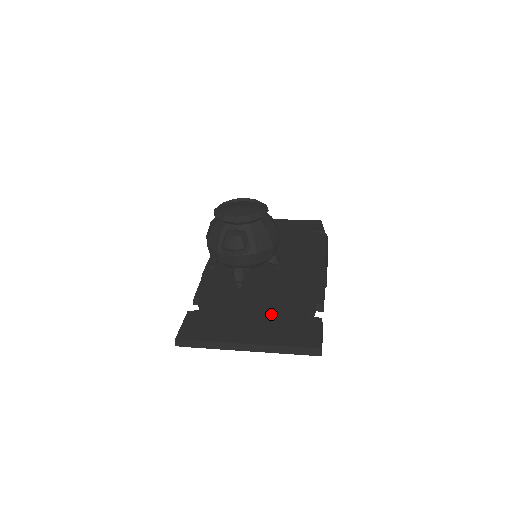
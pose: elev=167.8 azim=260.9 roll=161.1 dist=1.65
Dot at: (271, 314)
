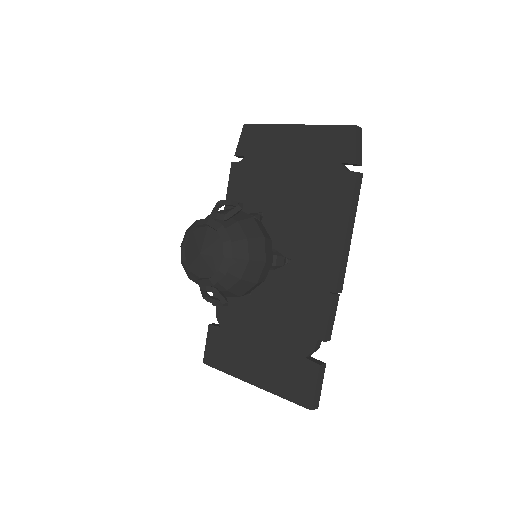
Dot at: (274, 347)
